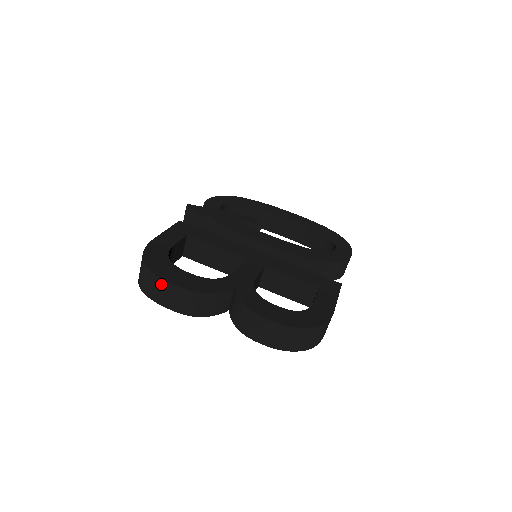
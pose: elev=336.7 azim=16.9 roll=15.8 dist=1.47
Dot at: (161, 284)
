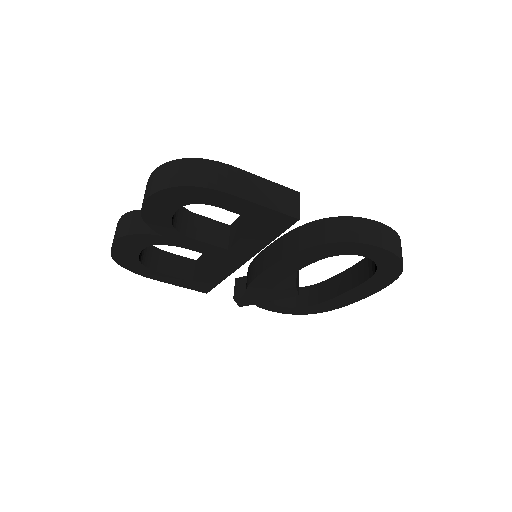
Dot at: occluded
